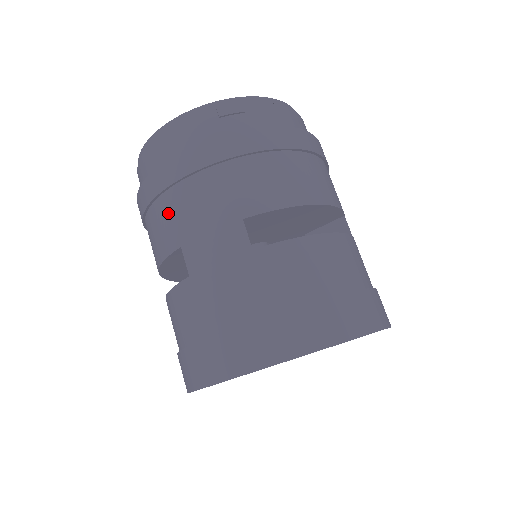
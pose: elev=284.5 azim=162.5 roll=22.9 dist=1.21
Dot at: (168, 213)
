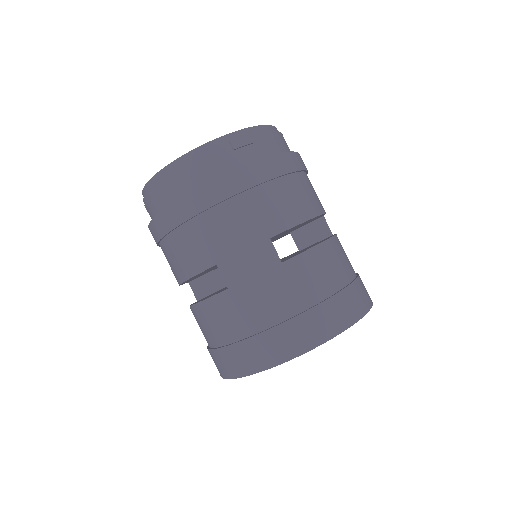
Dot at: (199, 236)
